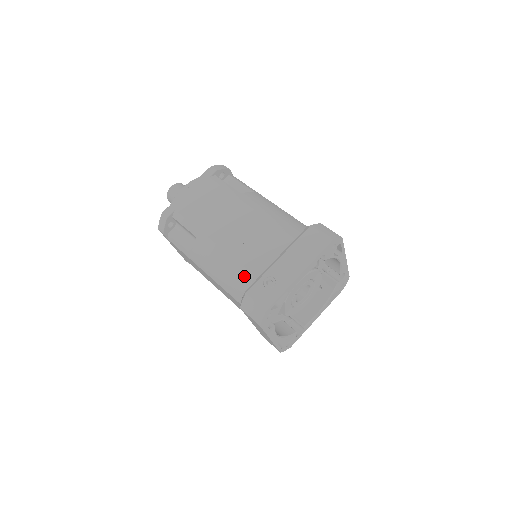
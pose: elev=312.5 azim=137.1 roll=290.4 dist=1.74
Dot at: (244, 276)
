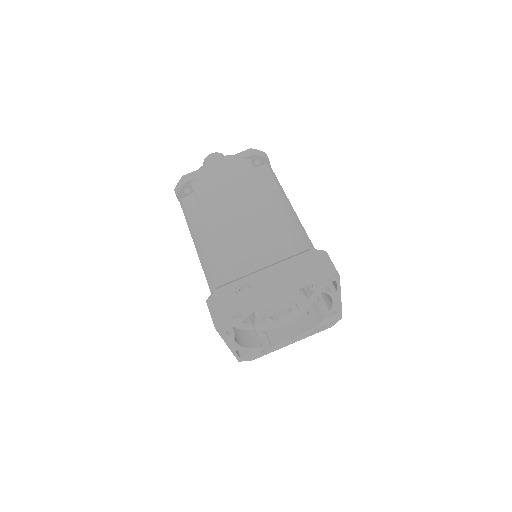
Dot at: (225, 271)
